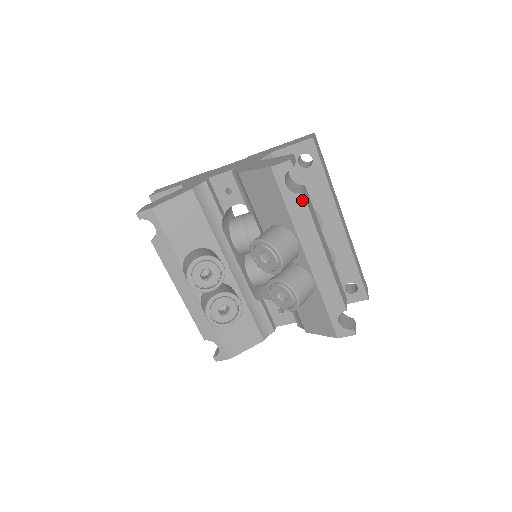
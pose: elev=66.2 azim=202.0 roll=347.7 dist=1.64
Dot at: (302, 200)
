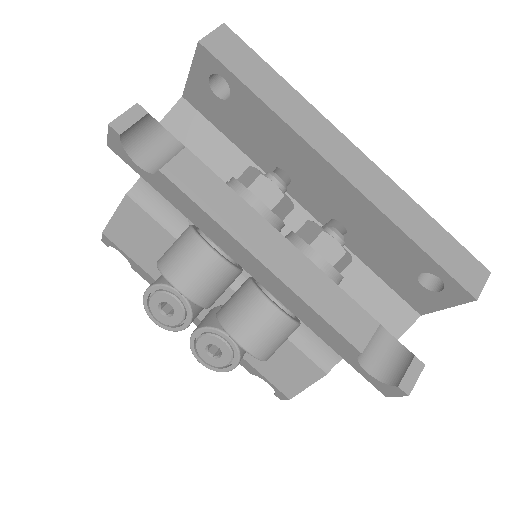
Dot at: (168, 182)
